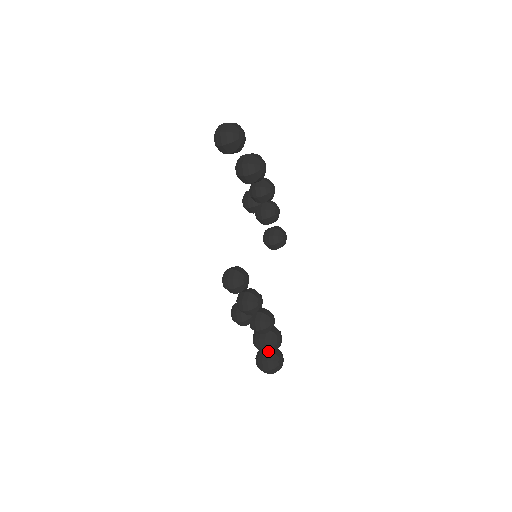
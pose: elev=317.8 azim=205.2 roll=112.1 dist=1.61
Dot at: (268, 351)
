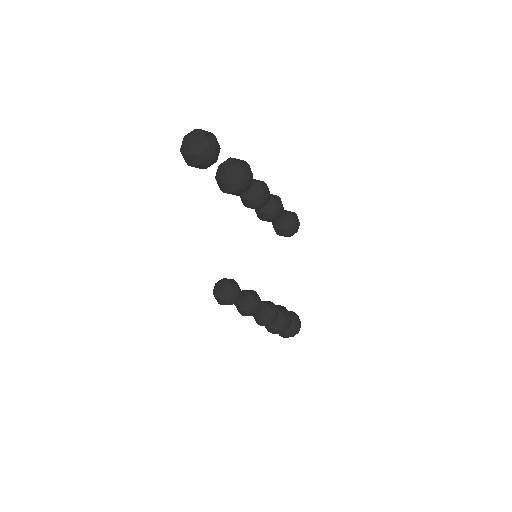
Dot at: occluded
